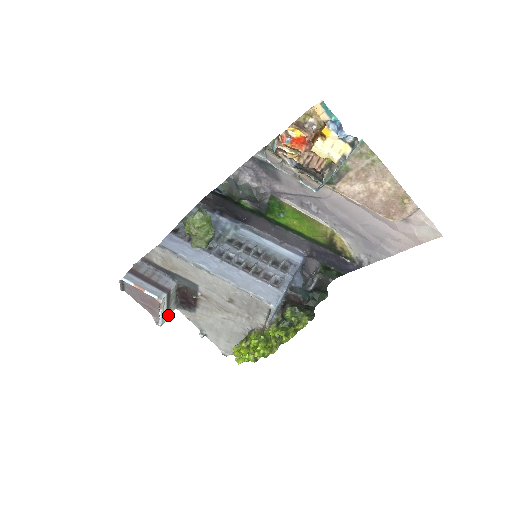
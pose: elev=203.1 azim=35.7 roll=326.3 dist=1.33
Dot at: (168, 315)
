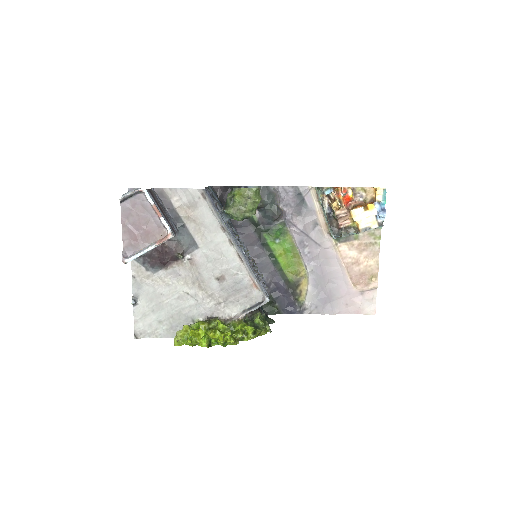
Dot at: occluded
